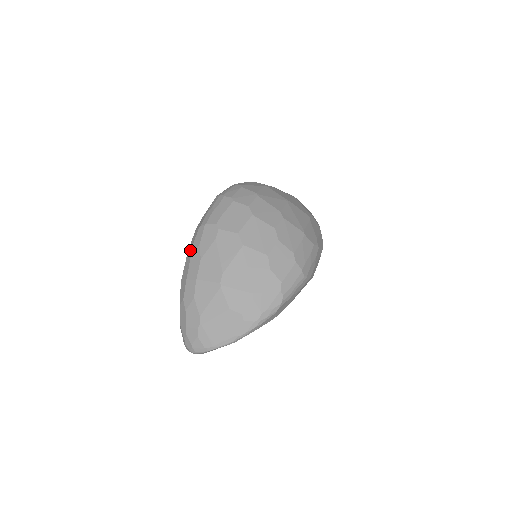
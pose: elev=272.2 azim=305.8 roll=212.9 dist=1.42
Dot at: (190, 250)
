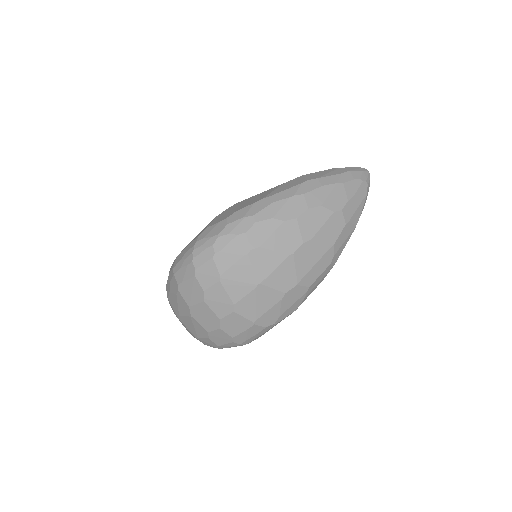
Dot at: (169, 272)
